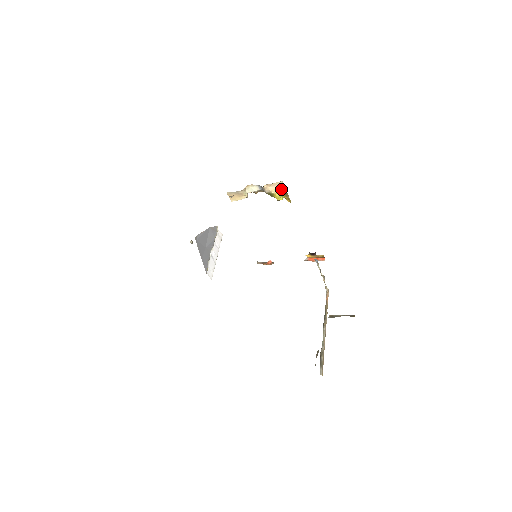
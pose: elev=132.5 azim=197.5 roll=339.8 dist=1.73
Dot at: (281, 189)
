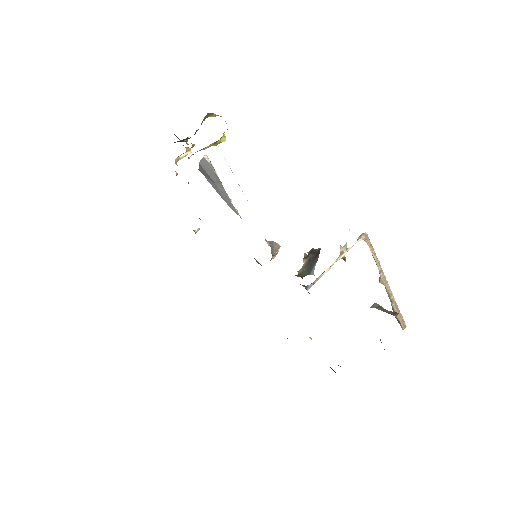
Dot at: (209, 145)
